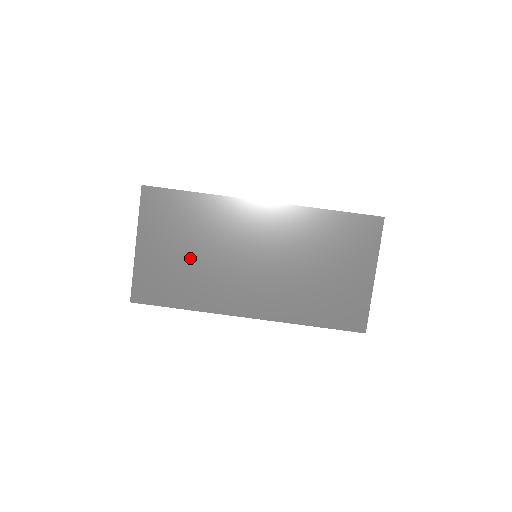
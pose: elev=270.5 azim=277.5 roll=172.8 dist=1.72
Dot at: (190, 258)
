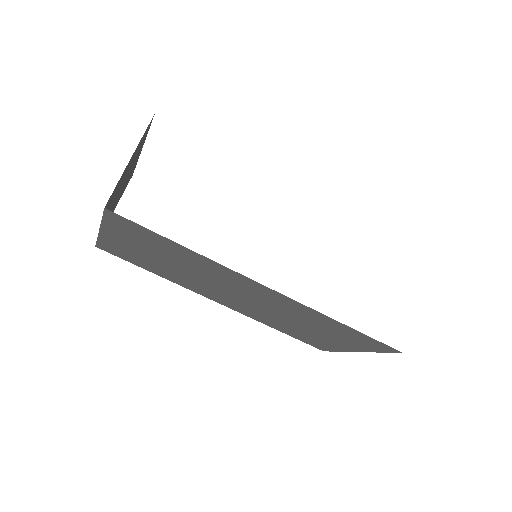
Dot at: (166, 264)
